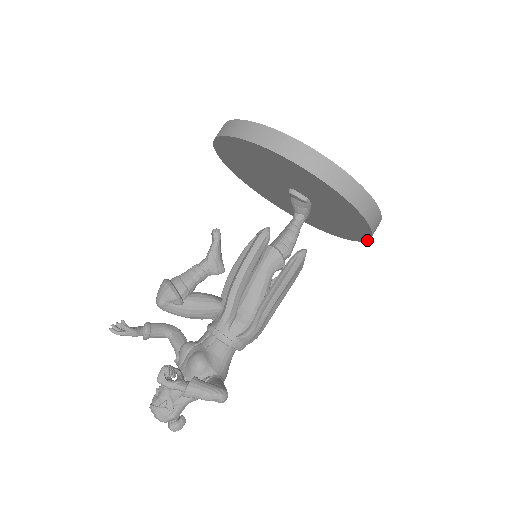
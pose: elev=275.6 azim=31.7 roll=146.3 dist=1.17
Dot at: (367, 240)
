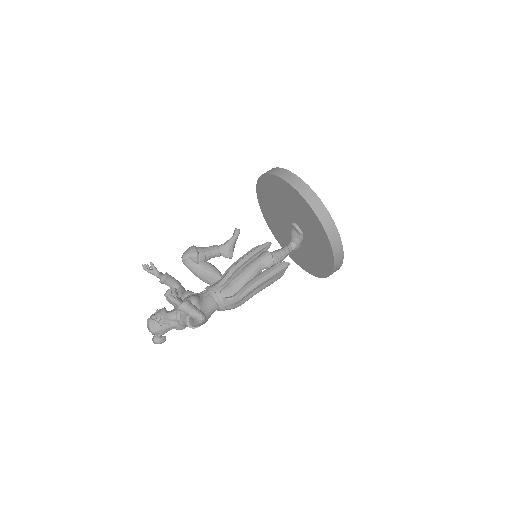
Dot at: (330, 274)
